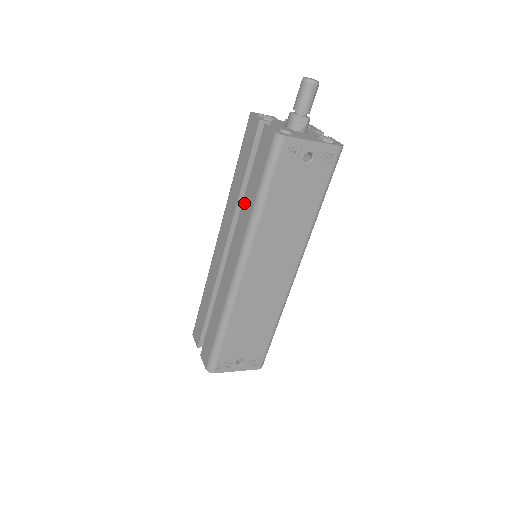
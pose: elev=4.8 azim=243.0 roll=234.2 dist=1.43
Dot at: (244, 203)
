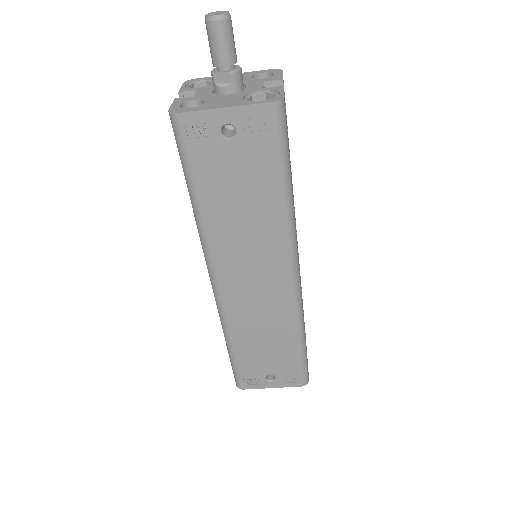
Dot at: occluded
